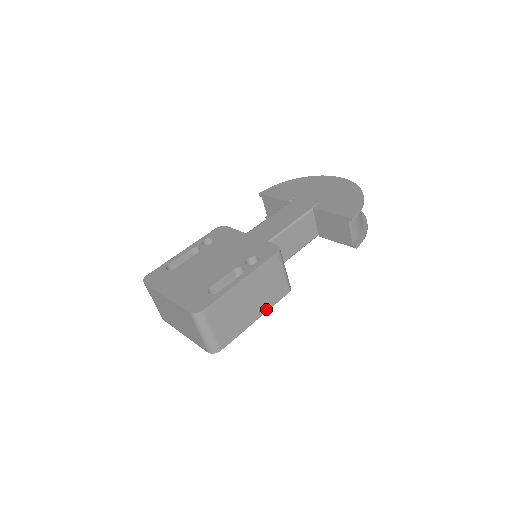
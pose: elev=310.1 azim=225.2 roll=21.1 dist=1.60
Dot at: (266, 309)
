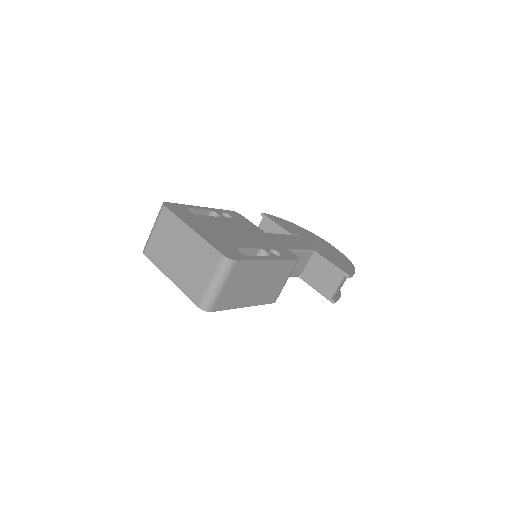
Dot at: (256, 303)
